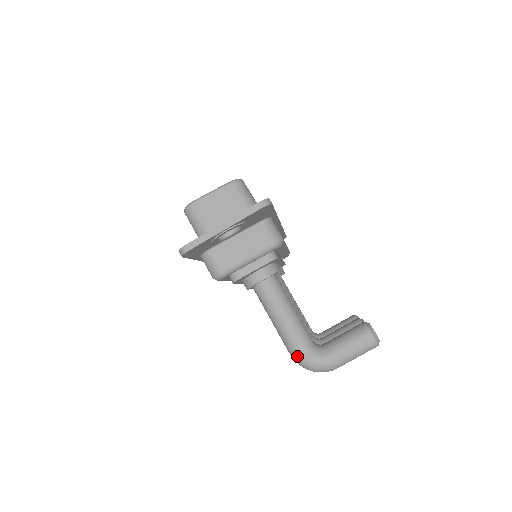
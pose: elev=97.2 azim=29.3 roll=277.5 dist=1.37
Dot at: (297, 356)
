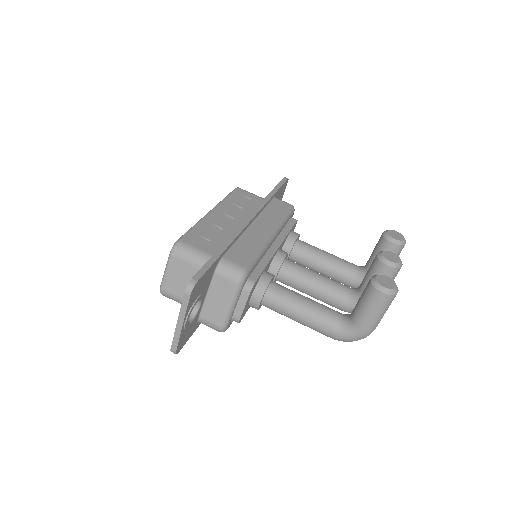
Dot at: (334, 339)
